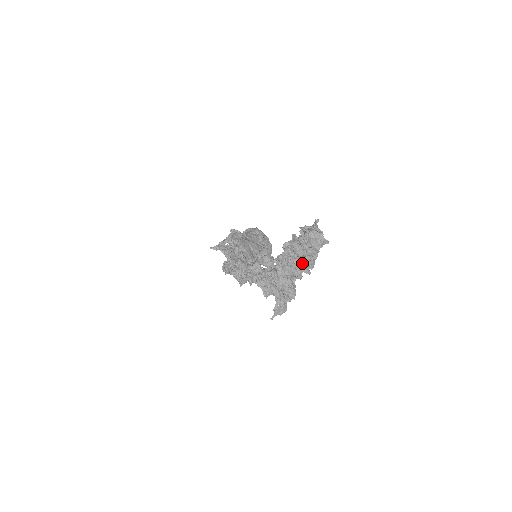
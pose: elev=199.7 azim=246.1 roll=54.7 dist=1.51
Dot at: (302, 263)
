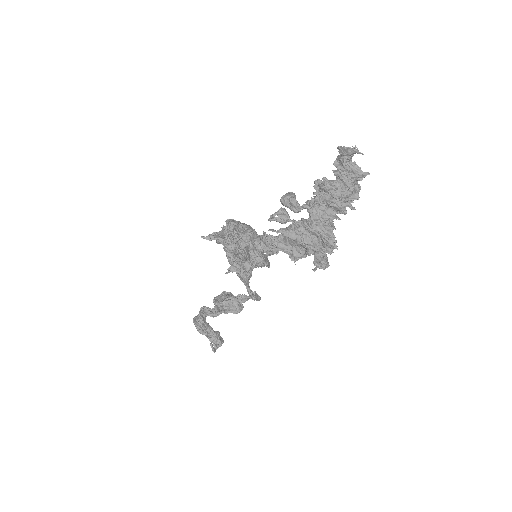
Dot at: (343, 196)
